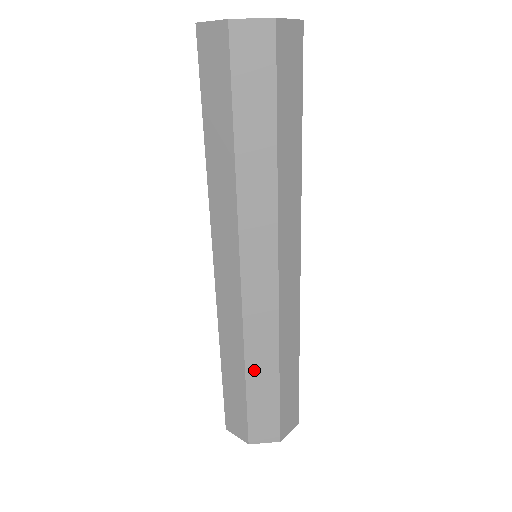
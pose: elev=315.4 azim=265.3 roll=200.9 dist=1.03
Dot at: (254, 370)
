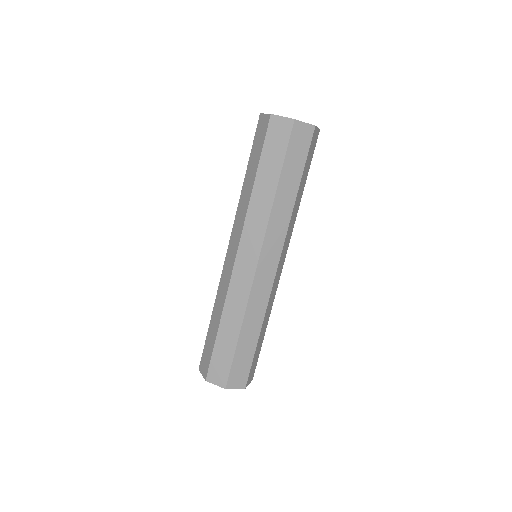
Dot at: (225, 325)
